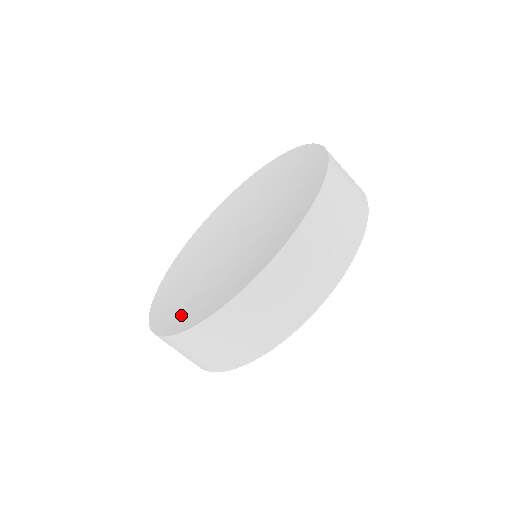
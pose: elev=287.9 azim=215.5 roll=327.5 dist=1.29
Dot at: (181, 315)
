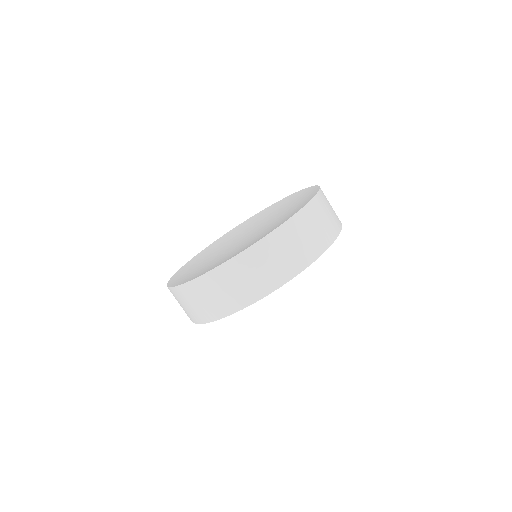
Dot at: (185, 278)
